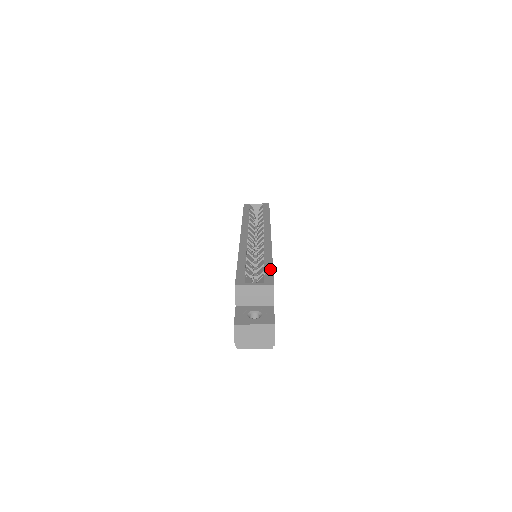
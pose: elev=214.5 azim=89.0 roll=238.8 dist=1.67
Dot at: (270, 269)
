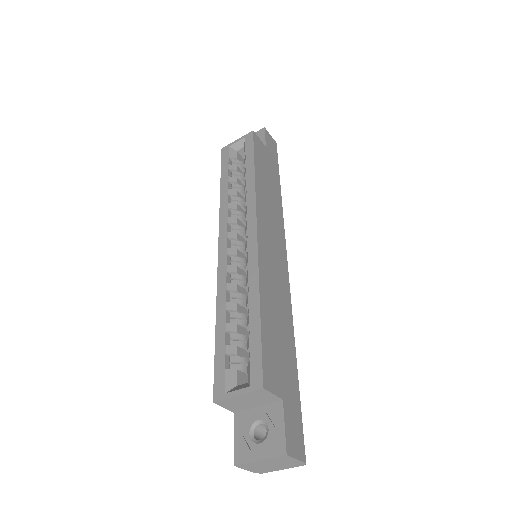
Dot at: (257, 339)
